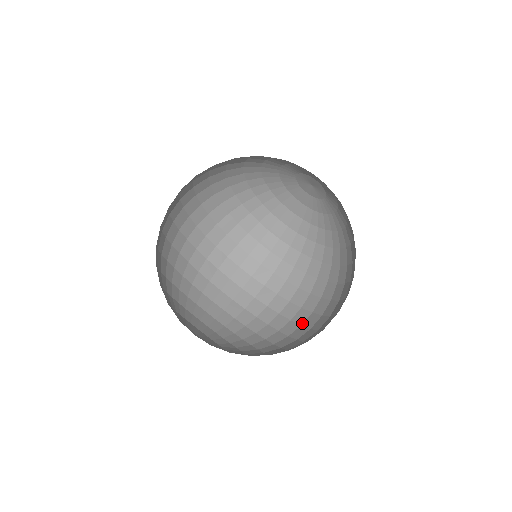
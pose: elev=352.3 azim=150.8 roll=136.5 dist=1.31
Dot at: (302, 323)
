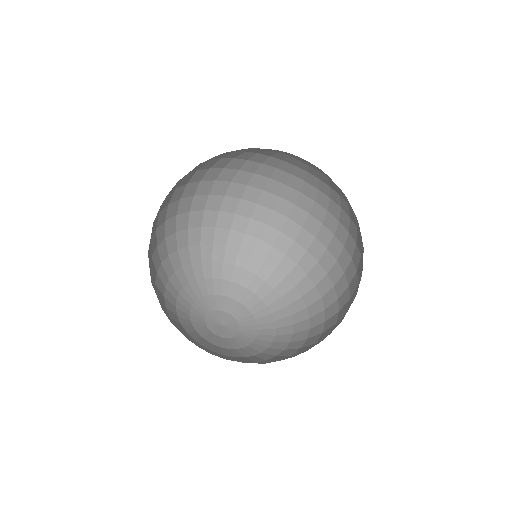
Dot at: (340, 309)
